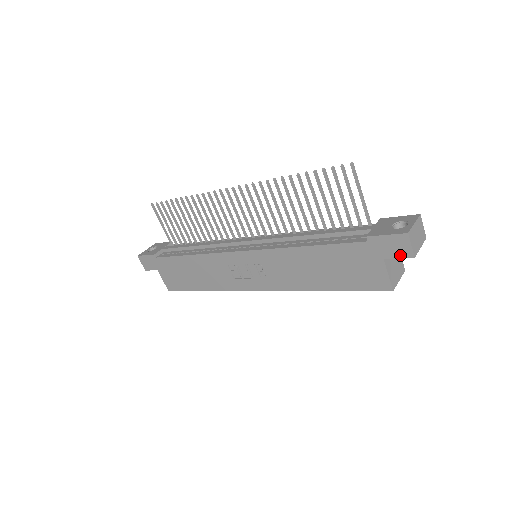
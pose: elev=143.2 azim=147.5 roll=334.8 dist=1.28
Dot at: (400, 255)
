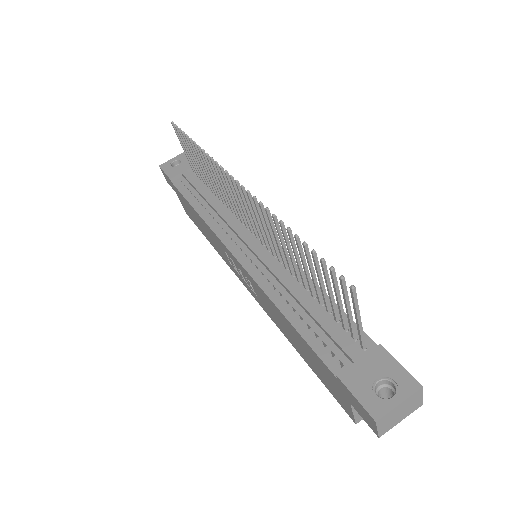
Dot at: (365, 420)
